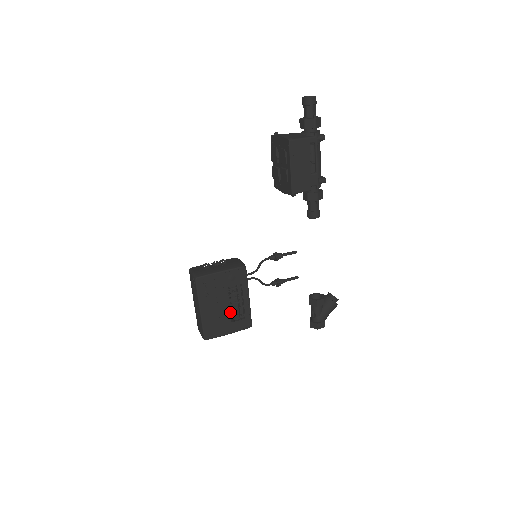
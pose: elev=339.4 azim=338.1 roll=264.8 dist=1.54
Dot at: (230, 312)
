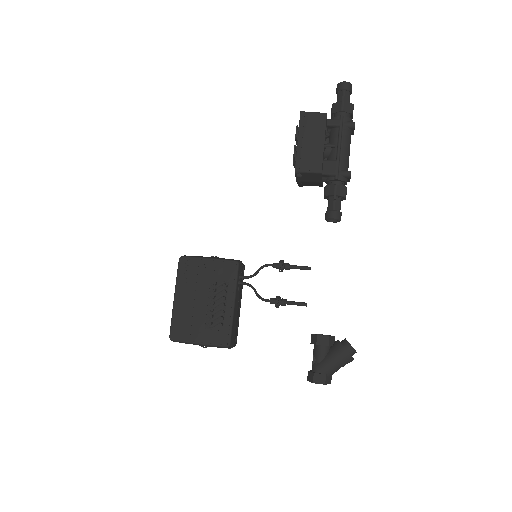
Dot at: (220, 330)
